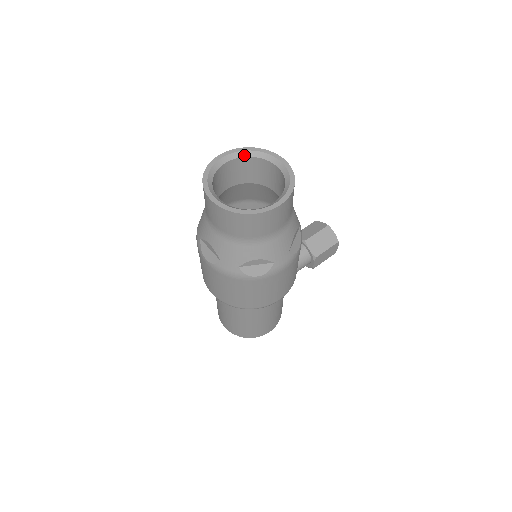
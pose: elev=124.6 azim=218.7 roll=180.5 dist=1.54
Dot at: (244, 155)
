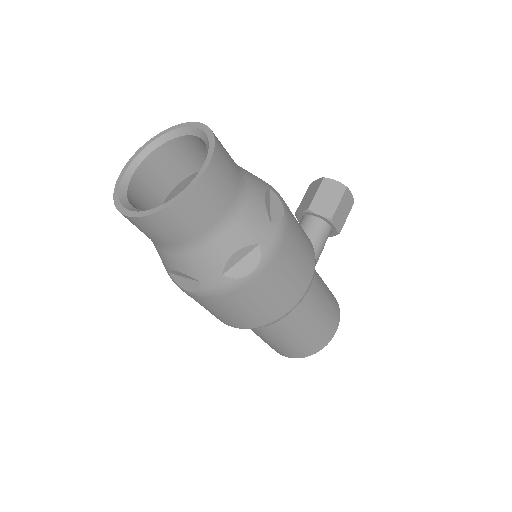
Dot at: (151, 150)
